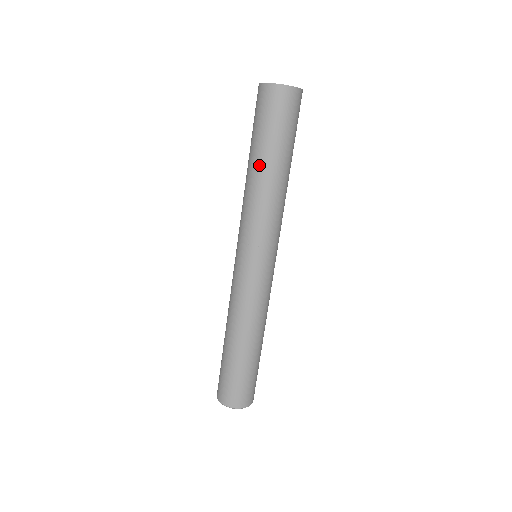
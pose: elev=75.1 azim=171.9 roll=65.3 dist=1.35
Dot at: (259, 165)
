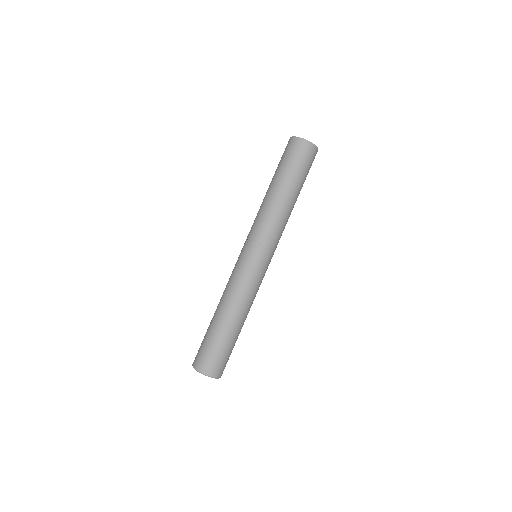
Dot at: (285, 191)
